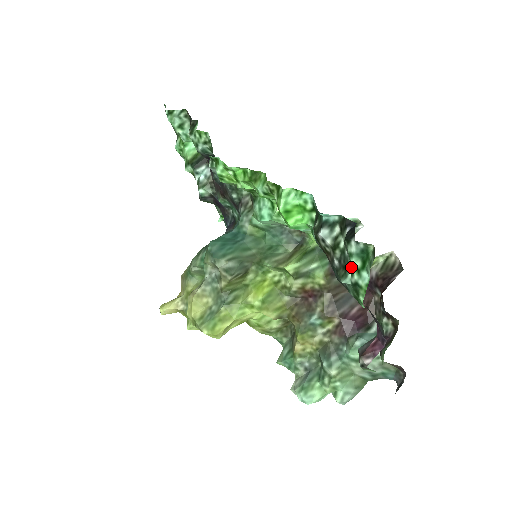
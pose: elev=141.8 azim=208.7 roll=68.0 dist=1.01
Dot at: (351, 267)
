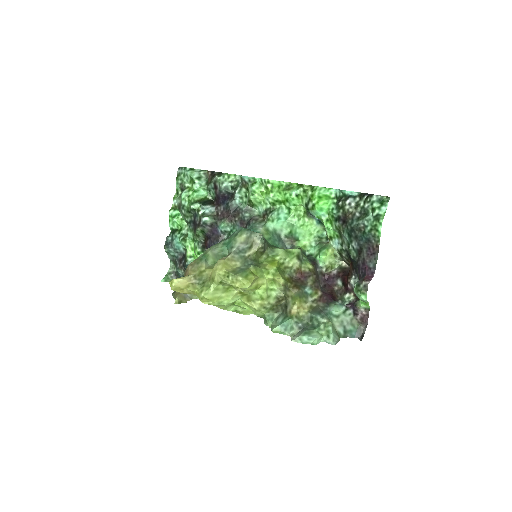
Dot at: (371, 211)
